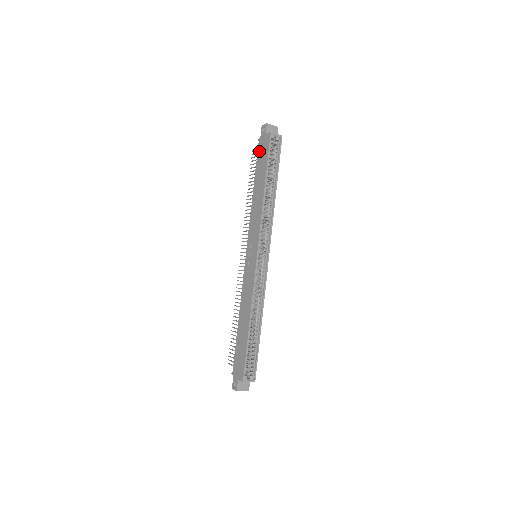
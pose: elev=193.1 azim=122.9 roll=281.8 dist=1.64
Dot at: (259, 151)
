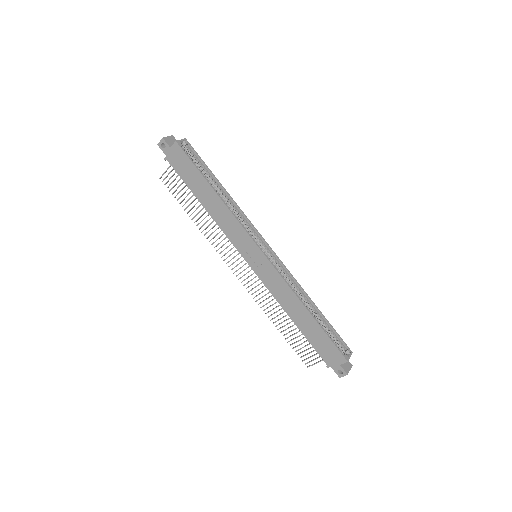
Dot at: (176, 168)
